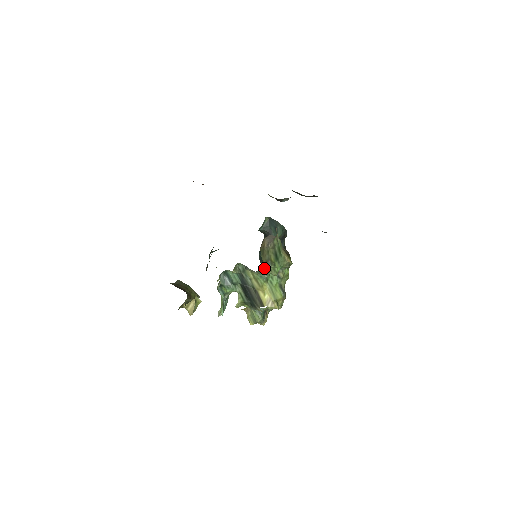
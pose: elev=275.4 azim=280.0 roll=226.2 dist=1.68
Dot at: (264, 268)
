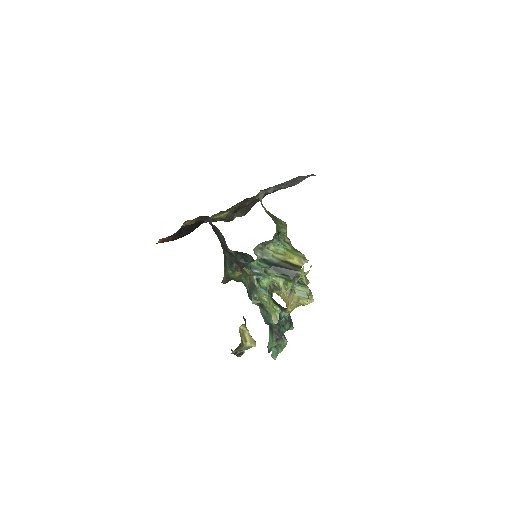
Dot at: (276, 225)
